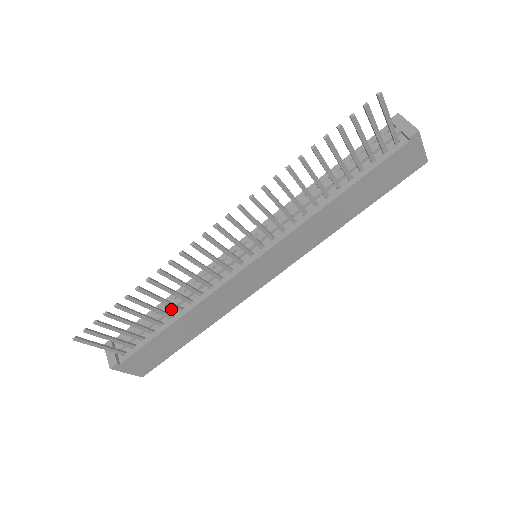
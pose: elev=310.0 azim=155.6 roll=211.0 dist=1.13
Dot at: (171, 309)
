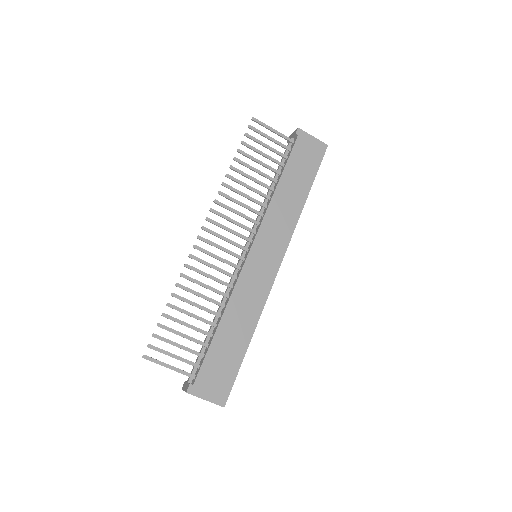
Dot at: (214, 322)
